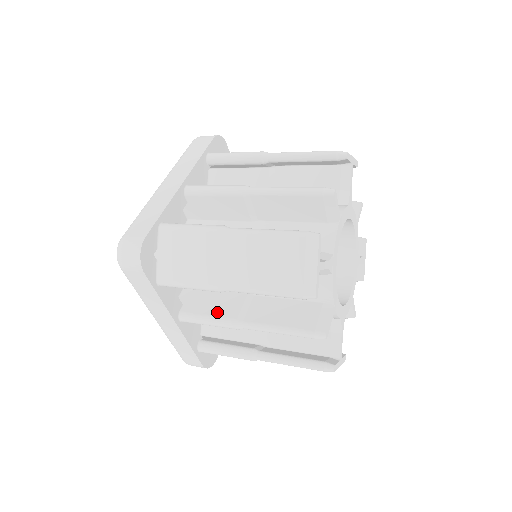
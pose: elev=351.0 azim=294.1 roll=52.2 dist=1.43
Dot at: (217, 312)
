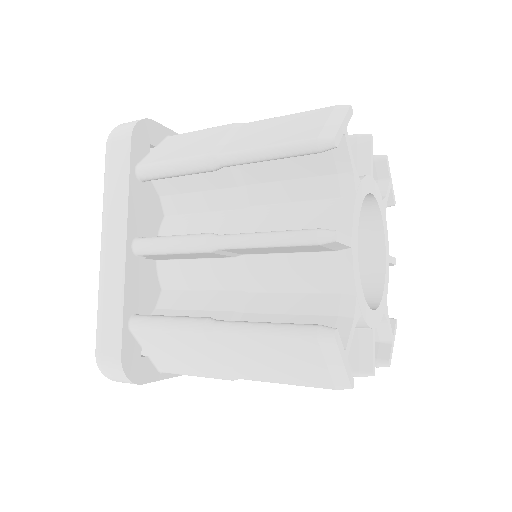
Dot at: occluded
